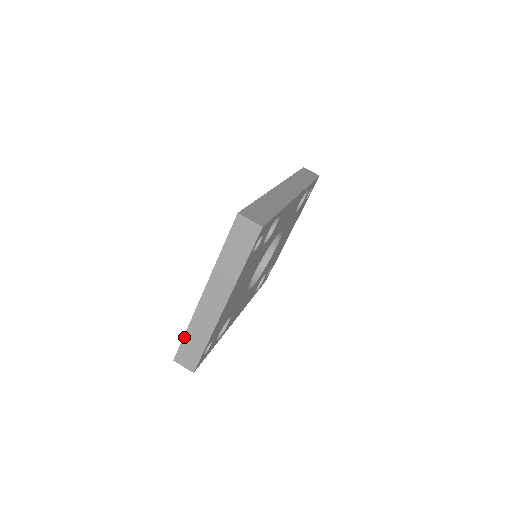
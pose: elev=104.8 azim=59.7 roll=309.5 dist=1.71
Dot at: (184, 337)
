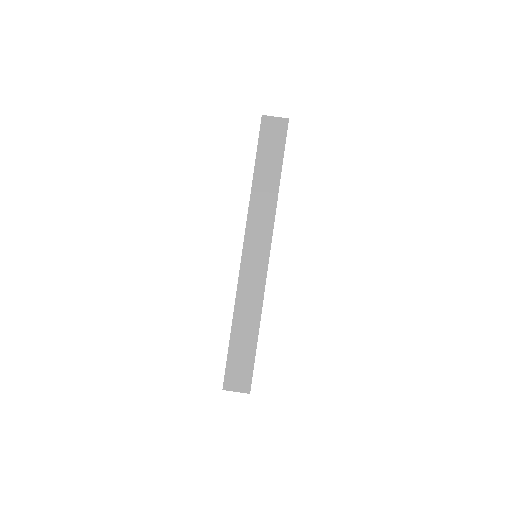
Dot at: occluded
